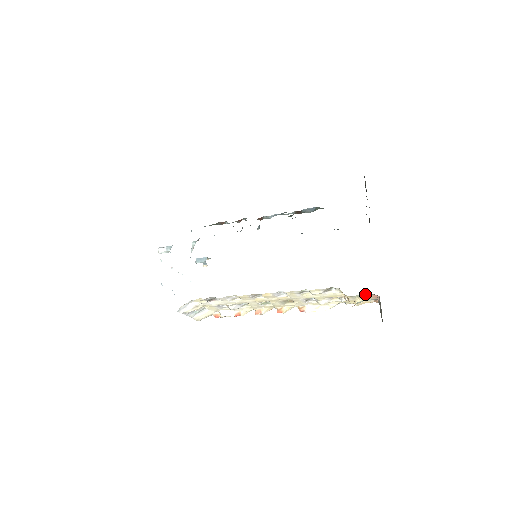
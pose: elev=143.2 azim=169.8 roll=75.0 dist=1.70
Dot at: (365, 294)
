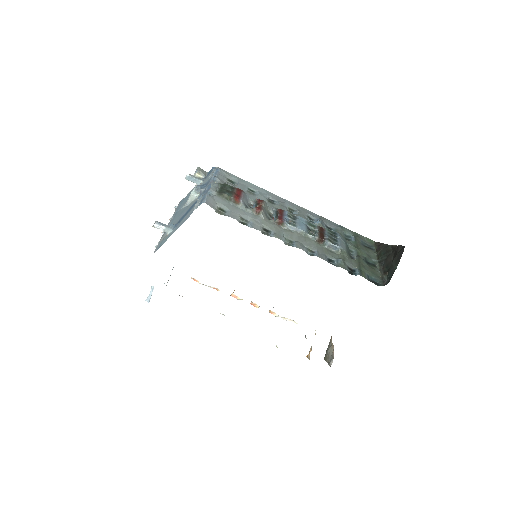
Dot at: occluded
